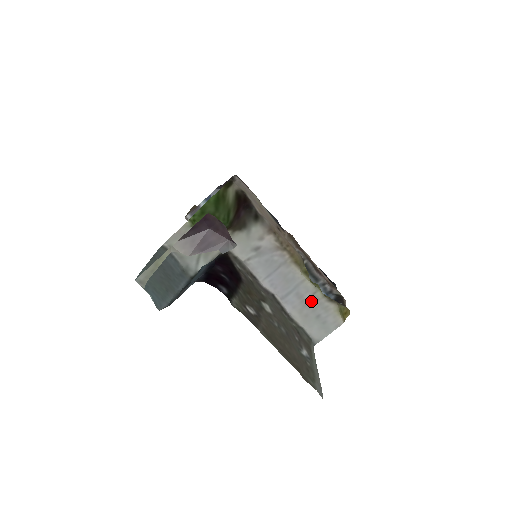
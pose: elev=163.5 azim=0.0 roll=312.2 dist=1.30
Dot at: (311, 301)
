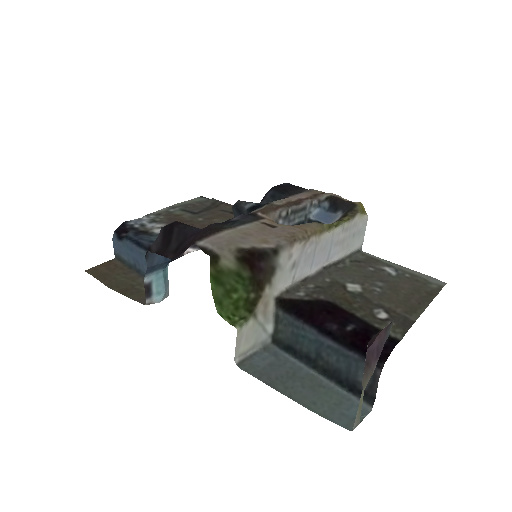
Dot at: (344, 235)
